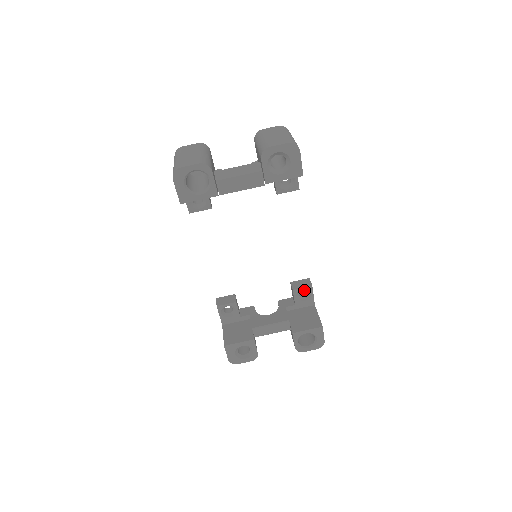
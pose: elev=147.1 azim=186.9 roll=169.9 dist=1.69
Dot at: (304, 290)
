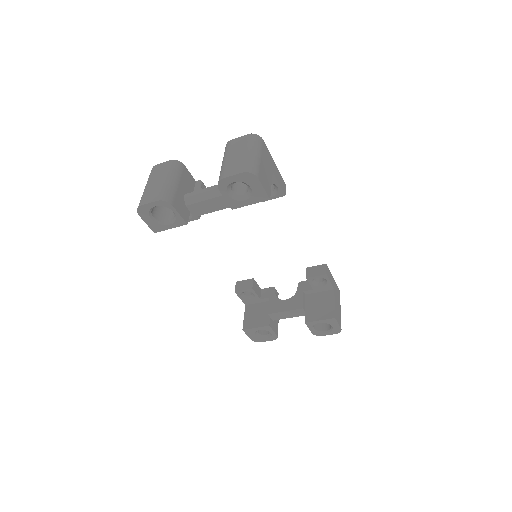
Dot at: occluded
